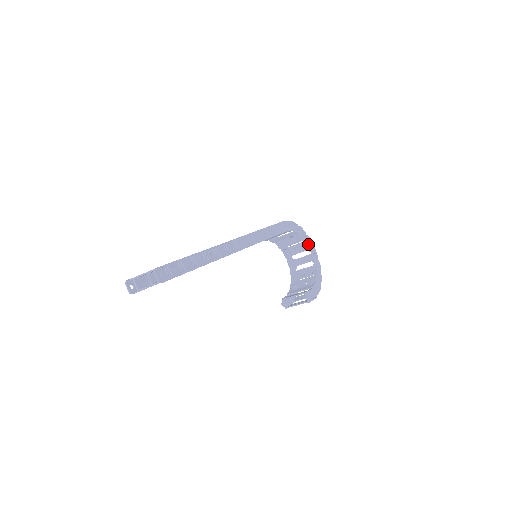
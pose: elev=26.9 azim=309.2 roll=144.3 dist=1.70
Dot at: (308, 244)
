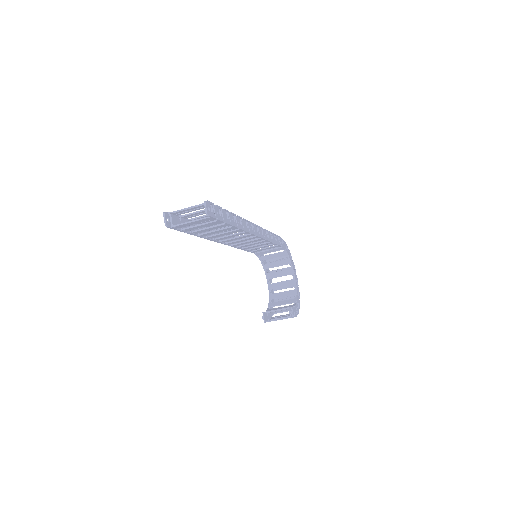
Dot at: (293, 269)
